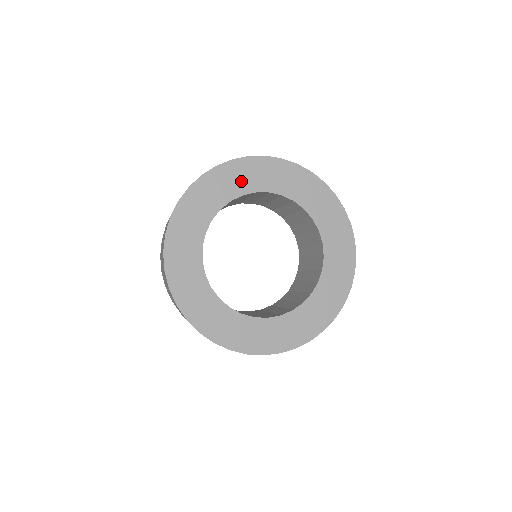
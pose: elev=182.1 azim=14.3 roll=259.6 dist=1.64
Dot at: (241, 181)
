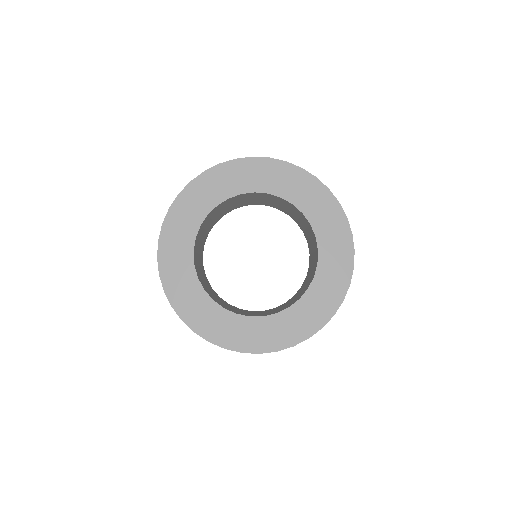
Dot at: (241, 180)
